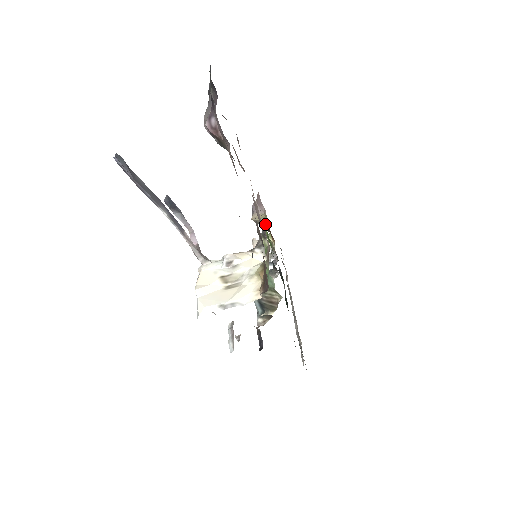
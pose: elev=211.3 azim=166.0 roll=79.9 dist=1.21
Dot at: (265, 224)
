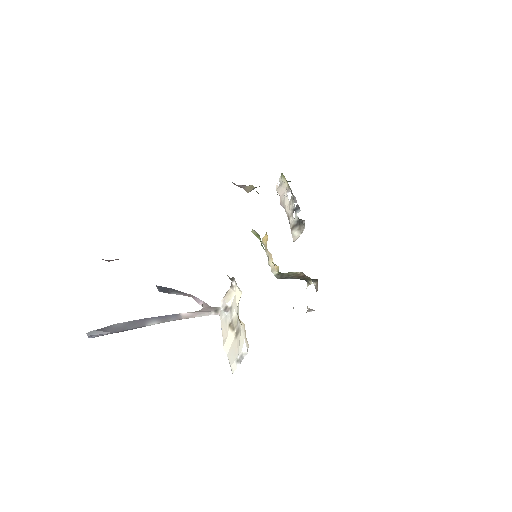
Dot at: occluded
